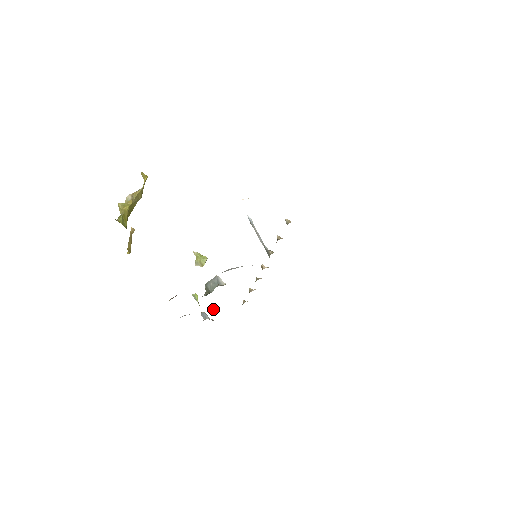
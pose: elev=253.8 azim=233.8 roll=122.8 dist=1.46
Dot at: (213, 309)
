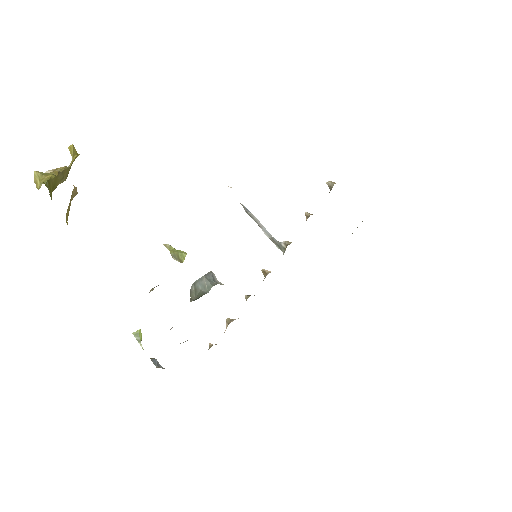
Dot at: (183, 342)
